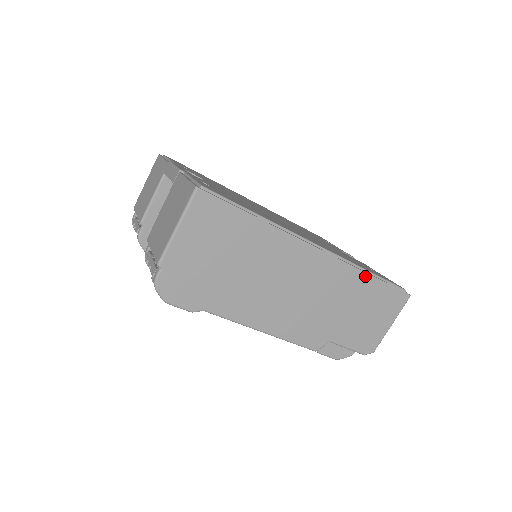
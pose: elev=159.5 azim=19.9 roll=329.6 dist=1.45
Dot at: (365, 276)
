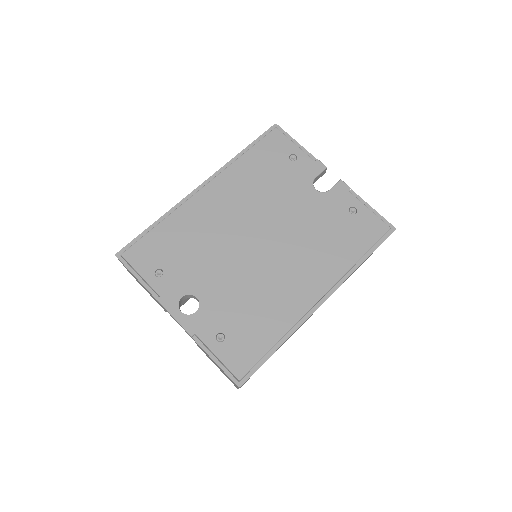
Dot at: occluded
